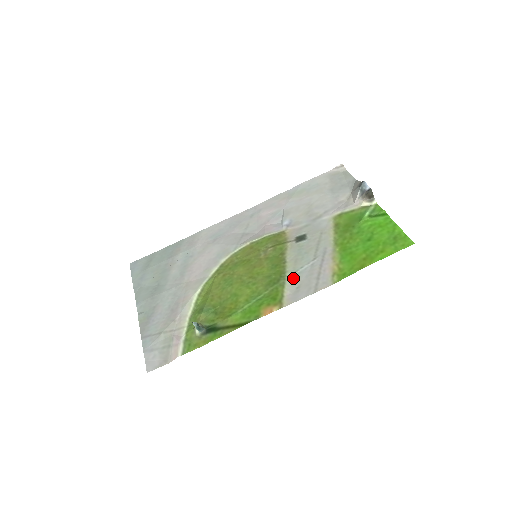
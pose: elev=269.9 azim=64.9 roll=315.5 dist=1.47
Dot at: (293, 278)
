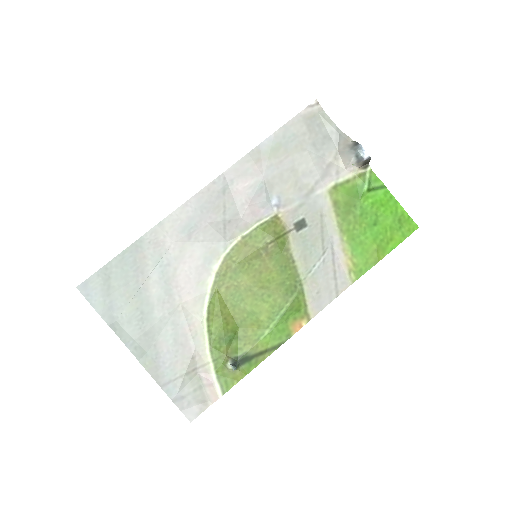
Dot at: (310, 282)
